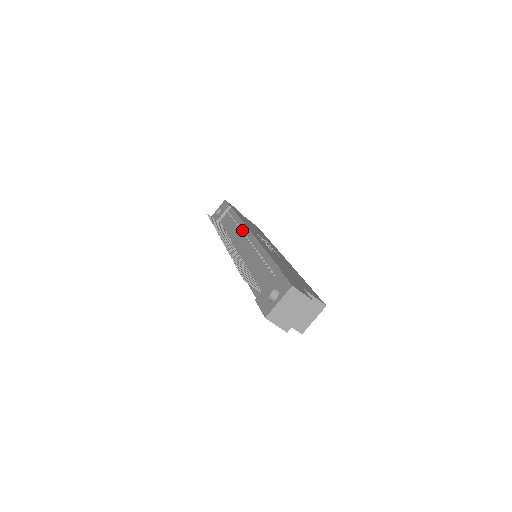
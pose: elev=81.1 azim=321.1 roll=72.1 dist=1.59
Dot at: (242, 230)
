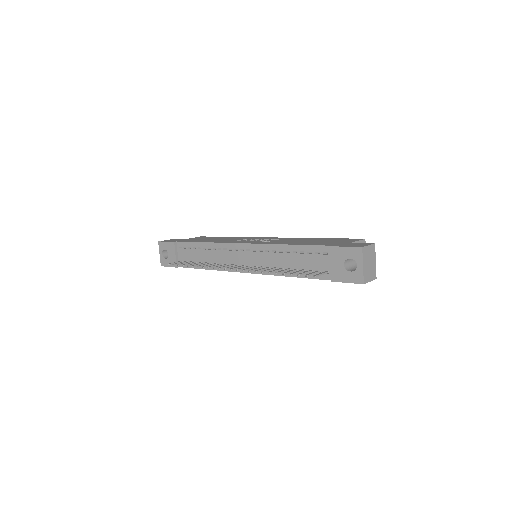
Dot at: (224, 249)
